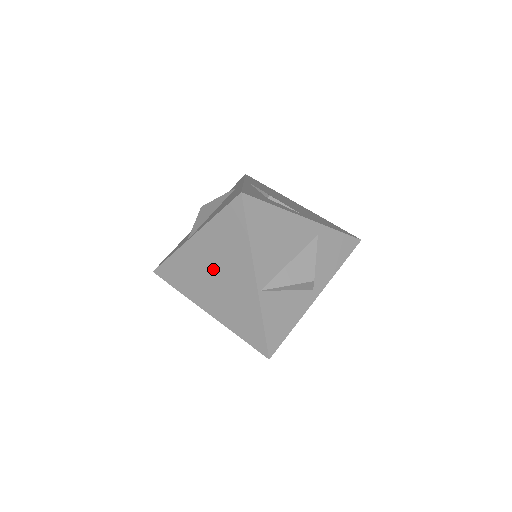
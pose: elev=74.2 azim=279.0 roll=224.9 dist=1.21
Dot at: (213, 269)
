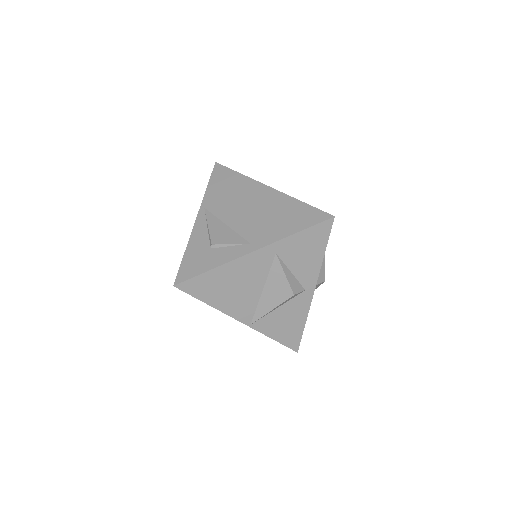
Dot at: occluded
